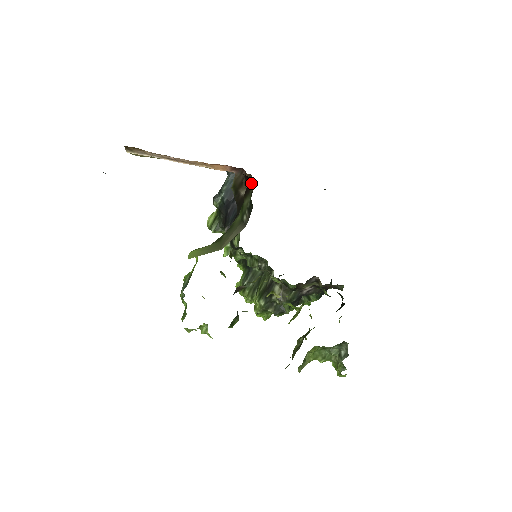
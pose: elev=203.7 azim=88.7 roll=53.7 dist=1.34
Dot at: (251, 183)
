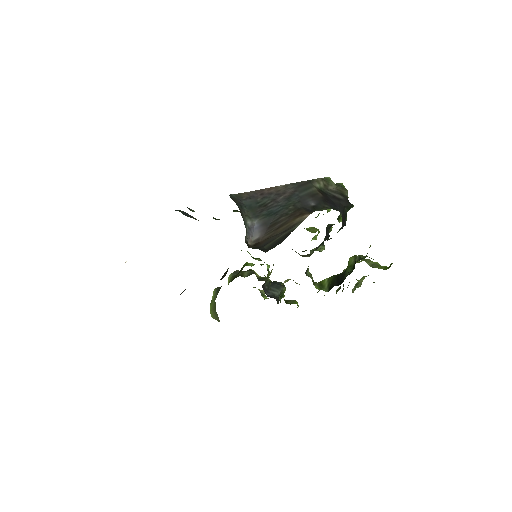
Dot at: occluded
